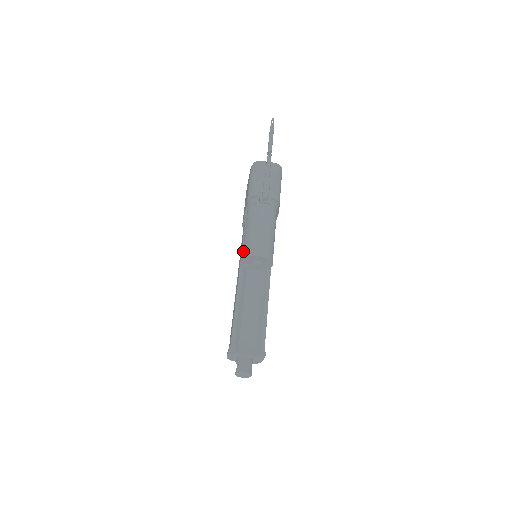
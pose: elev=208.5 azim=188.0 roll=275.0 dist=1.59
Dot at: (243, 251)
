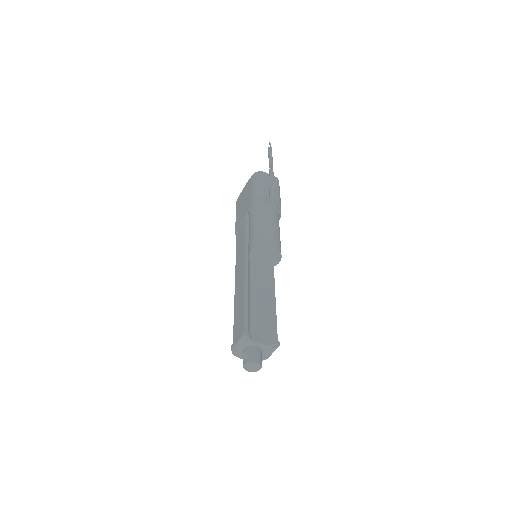
Dot at: (253, 242)
